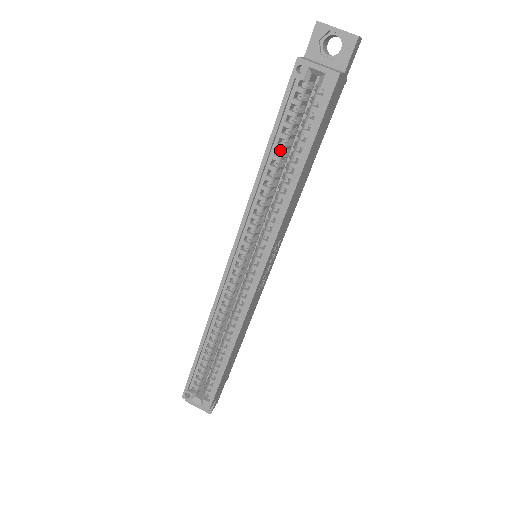
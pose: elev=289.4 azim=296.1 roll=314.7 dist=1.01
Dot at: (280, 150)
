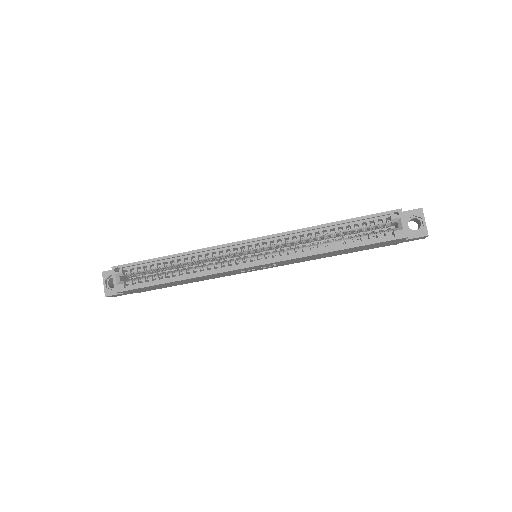
Dot at: (343, 230)
